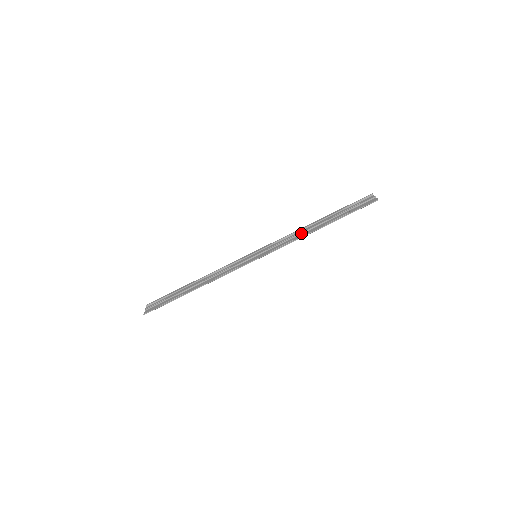
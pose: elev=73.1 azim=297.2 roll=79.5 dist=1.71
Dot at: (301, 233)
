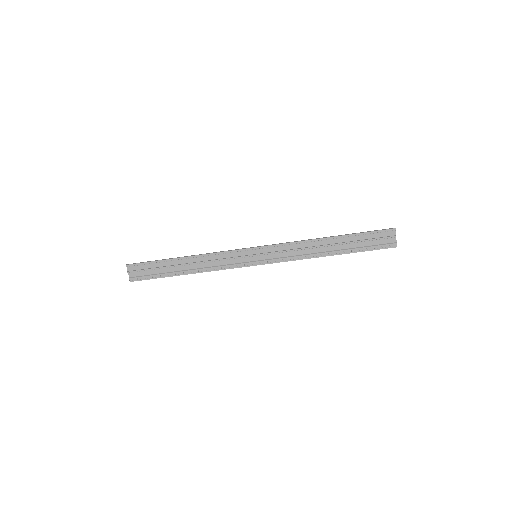
Dot at: (309, 250)
